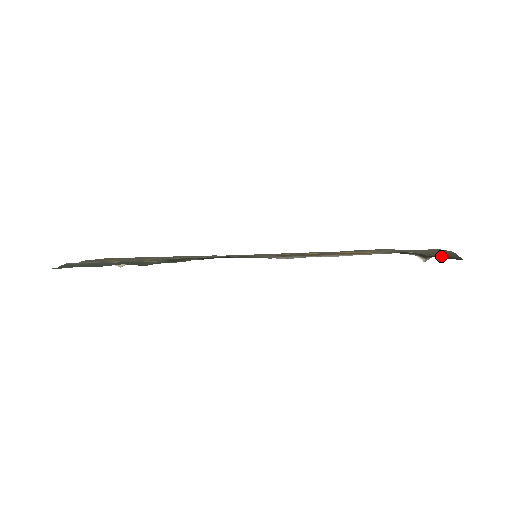
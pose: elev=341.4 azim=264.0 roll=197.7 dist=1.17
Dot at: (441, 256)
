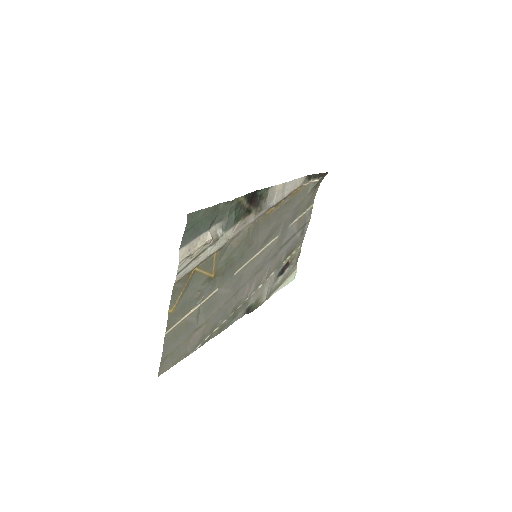
Dot at: (320, 177)
